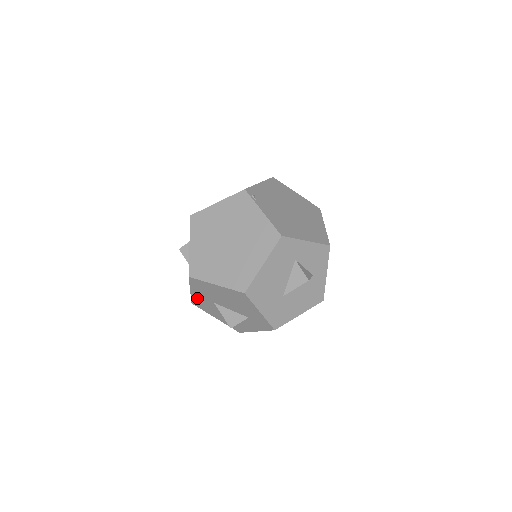
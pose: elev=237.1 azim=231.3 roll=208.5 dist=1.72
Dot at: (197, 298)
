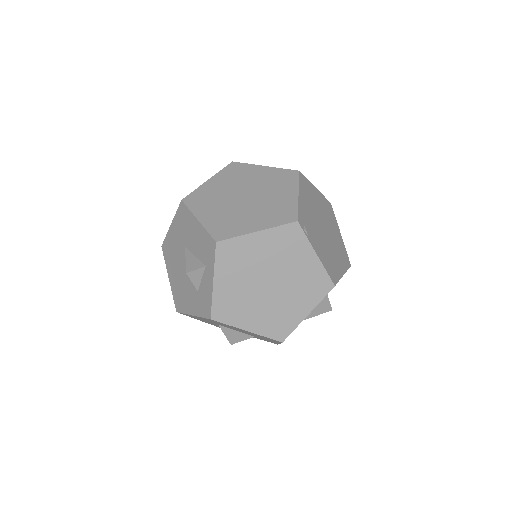
Dot at: occluded
